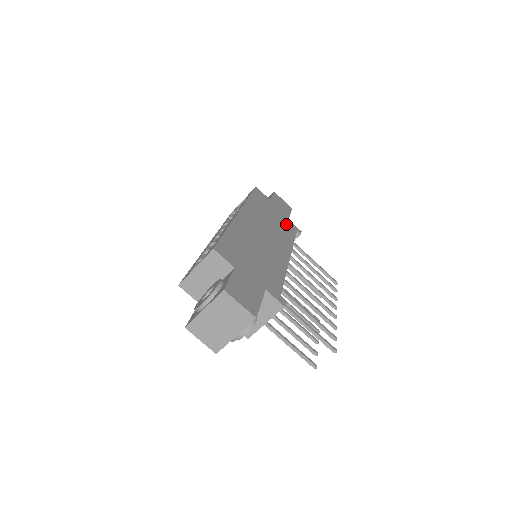
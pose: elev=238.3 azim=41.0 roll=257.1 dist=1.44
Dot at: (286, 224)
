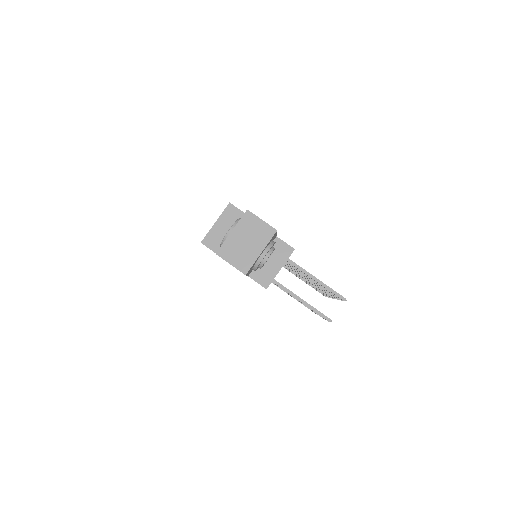
Dot at: occluded
